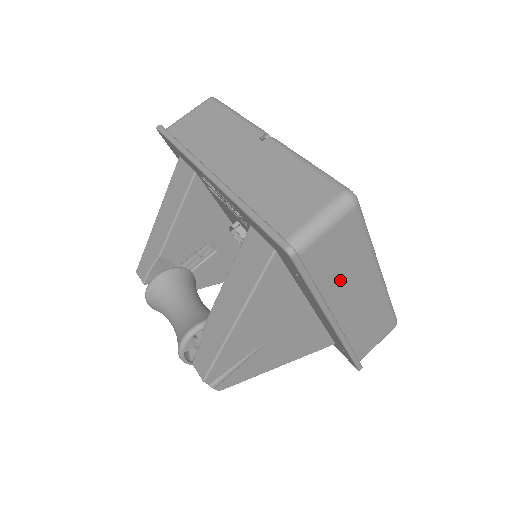
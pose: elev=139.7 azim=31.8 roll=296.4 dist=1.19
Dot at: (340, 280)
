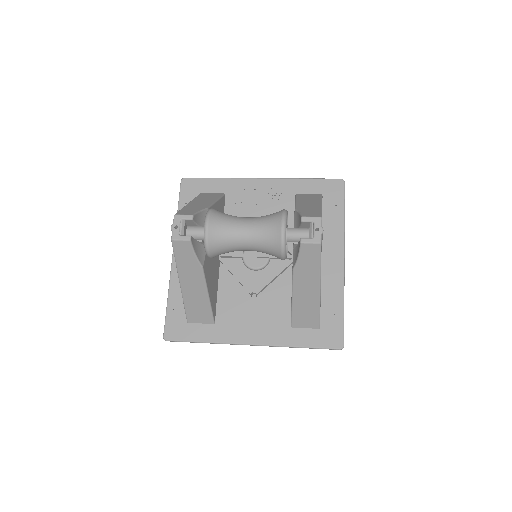
Dot at: occluded
